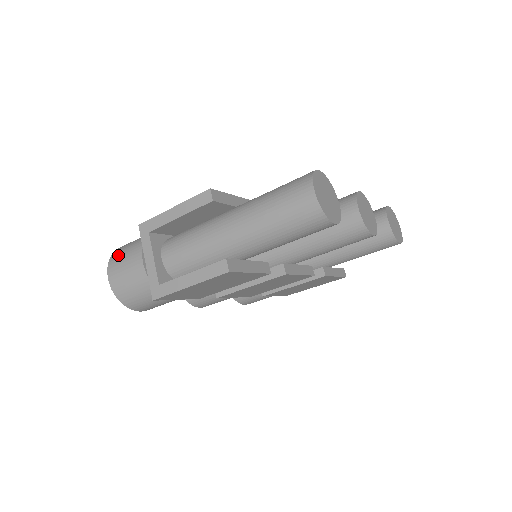
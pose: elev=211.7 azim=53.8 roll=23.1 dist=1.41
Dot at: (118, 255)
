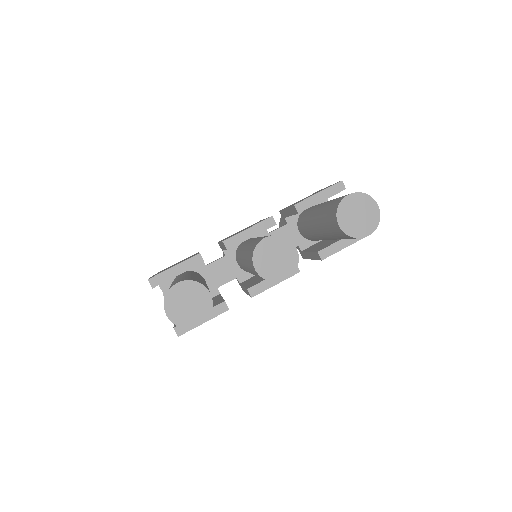
Dot at: occluded
